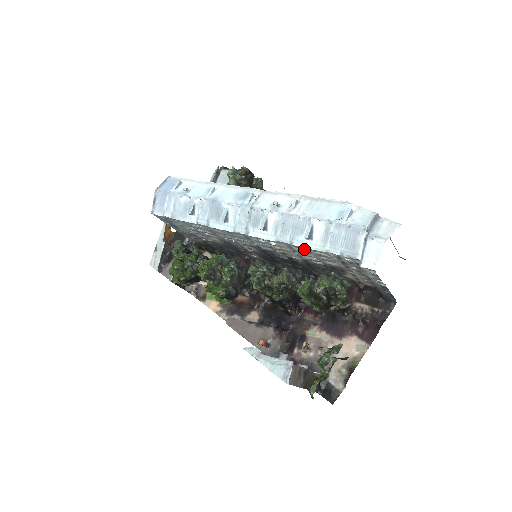
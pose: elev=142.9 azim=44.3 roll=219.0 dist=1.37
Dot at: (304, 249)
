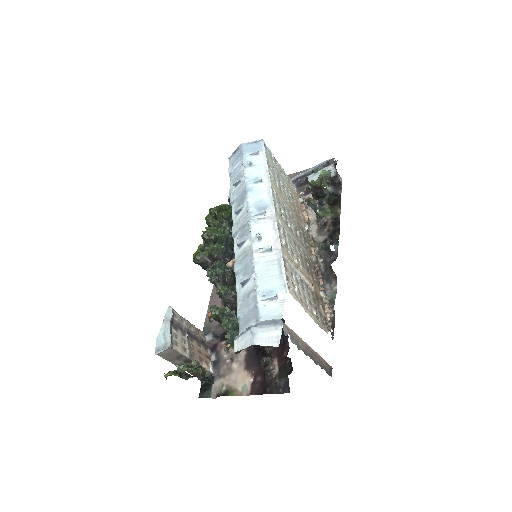
Dot at: occluded
